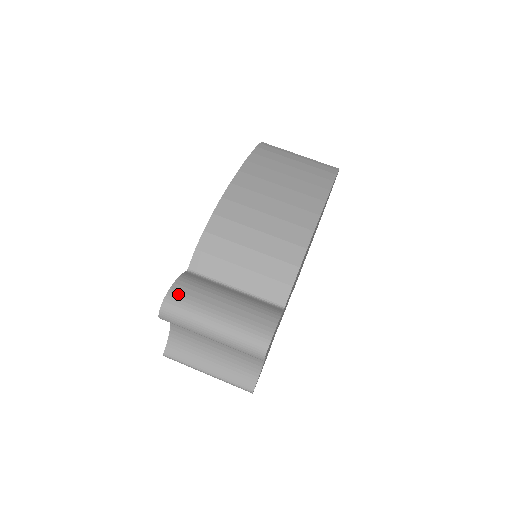
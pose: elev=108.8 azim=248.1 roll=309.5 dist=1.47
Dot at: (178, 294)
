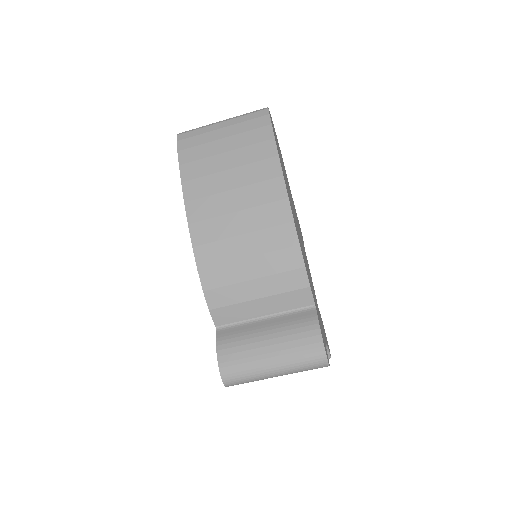
Dot at: (228, 365)
